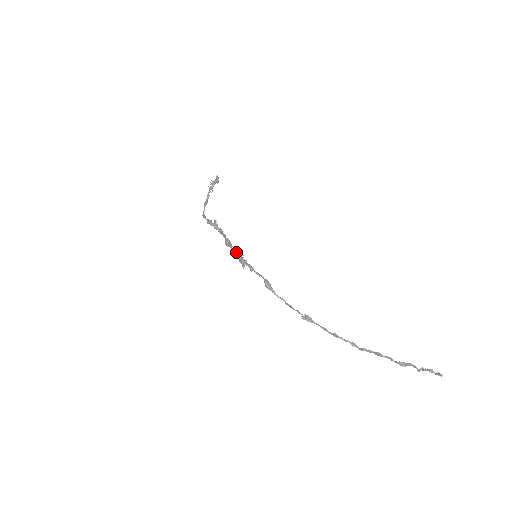
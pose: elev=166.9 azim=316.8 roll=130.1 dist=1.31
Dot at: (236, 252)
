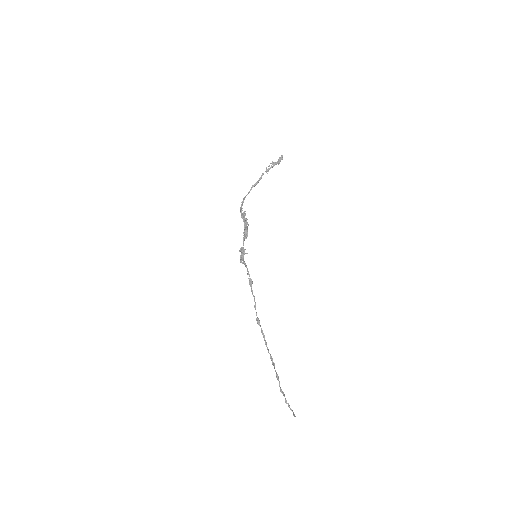
Dot at: (241, 248)
